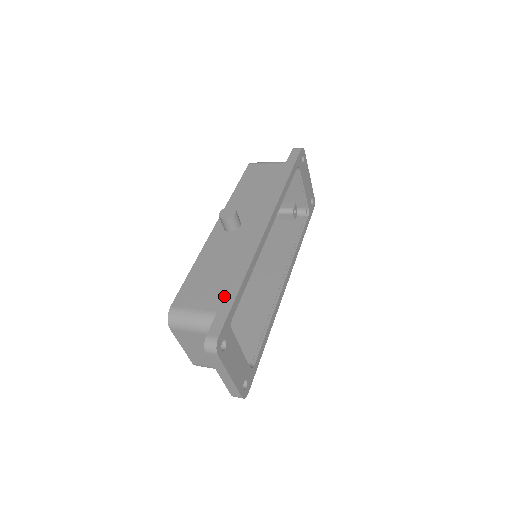
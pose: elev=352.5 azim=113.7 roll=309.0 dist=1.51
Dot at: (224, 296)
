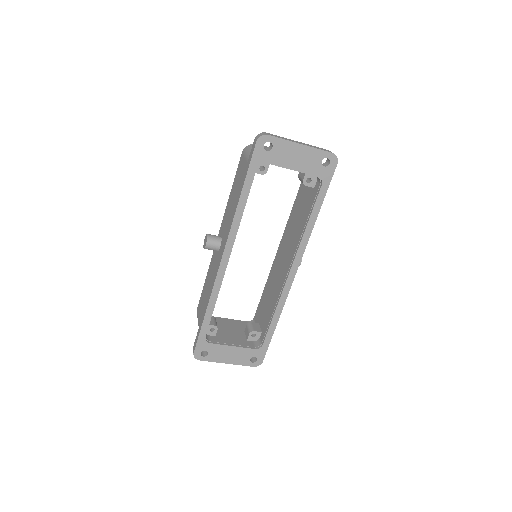
Dot at: (201, 320)
